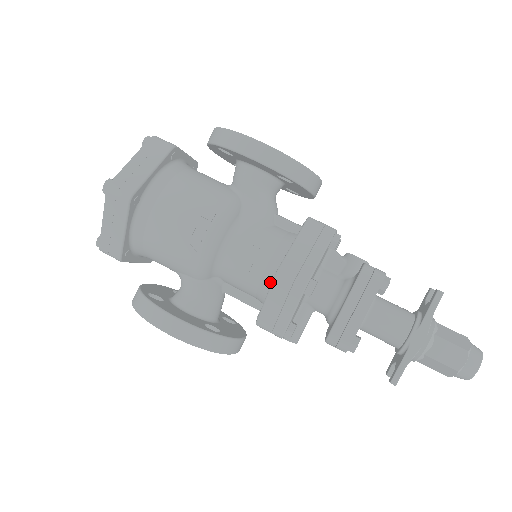
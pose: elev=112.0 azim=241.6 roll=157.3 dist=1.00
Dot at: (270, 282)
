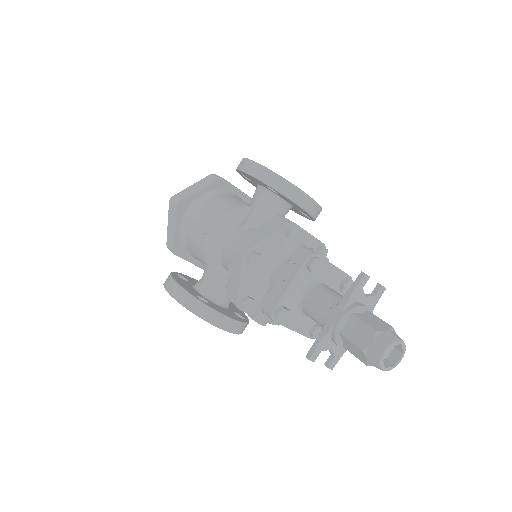
Dot at: occluded
